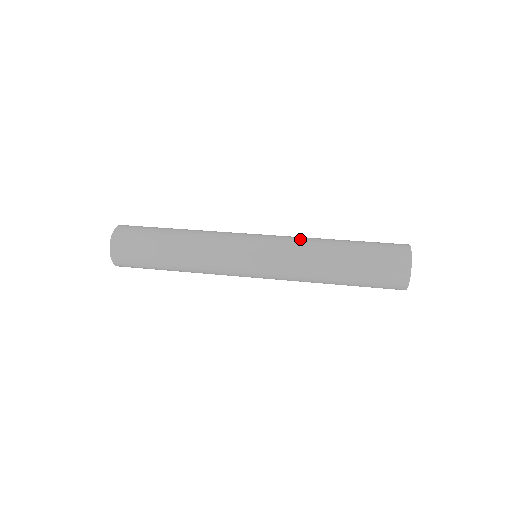
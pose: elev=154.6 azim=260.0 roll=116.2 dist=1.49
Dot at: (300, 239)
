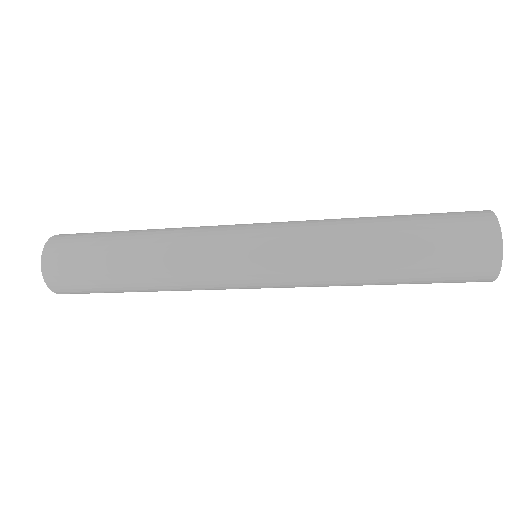
Dot at: occluded
